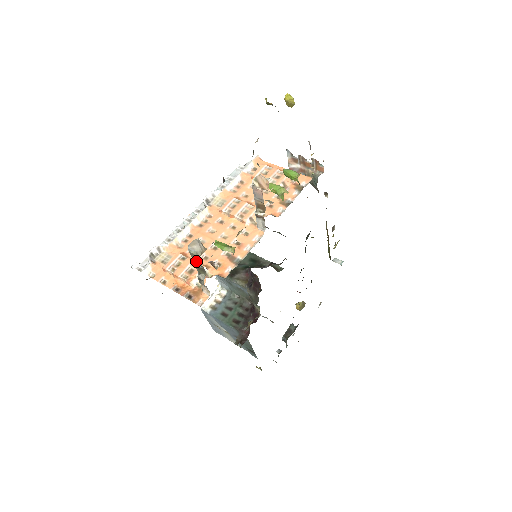
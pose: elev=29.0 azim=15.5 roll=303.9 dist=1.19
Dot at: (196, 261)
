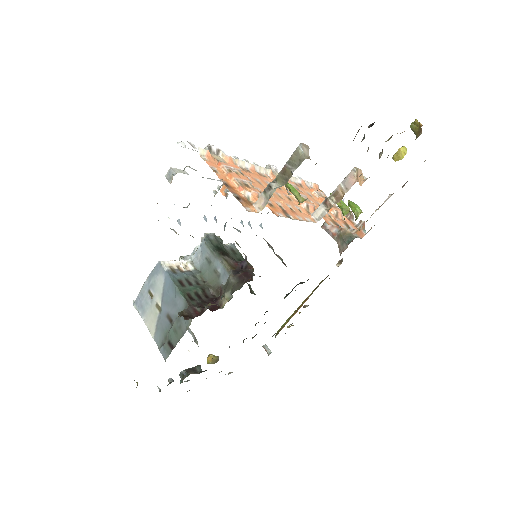
Dot at: (292, 163)
